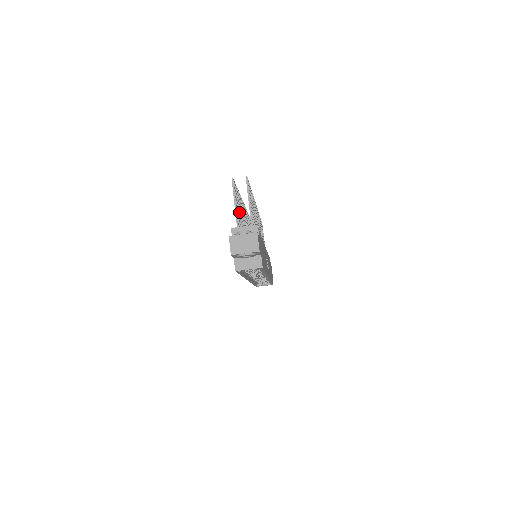
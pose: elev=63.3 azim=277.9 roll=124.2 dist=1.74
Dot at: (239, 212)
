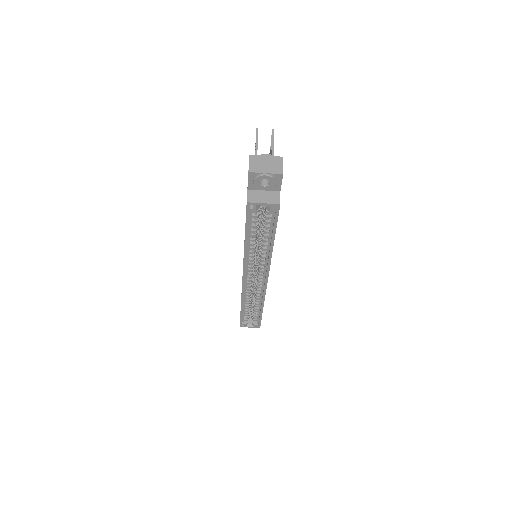
Dot at: occluded
